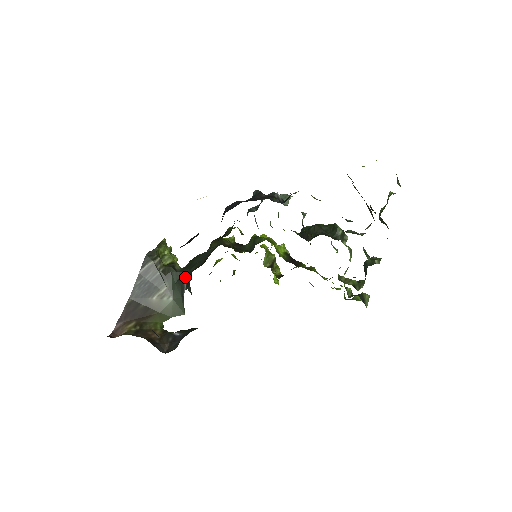
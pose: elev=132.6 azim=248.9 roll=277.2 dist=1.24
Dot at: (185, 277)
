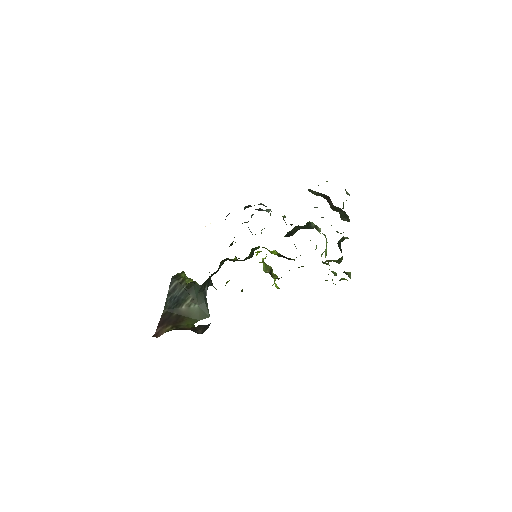
Dot at: (205, 285)
